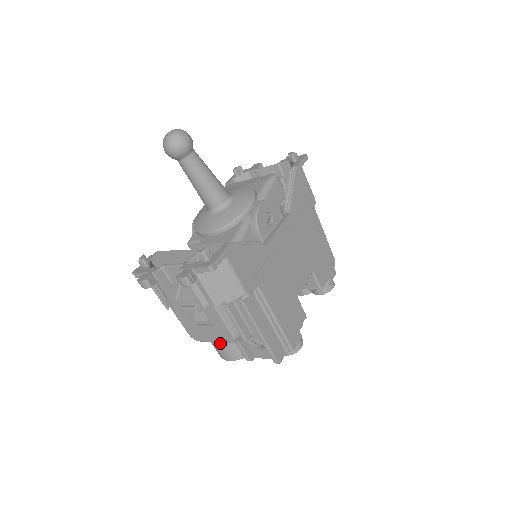
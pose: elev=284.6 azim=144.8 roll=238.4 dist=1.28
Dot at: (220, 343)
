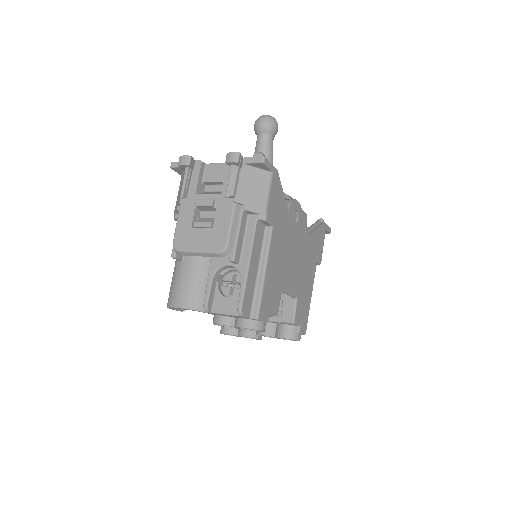
Dot at: (187, 279)
